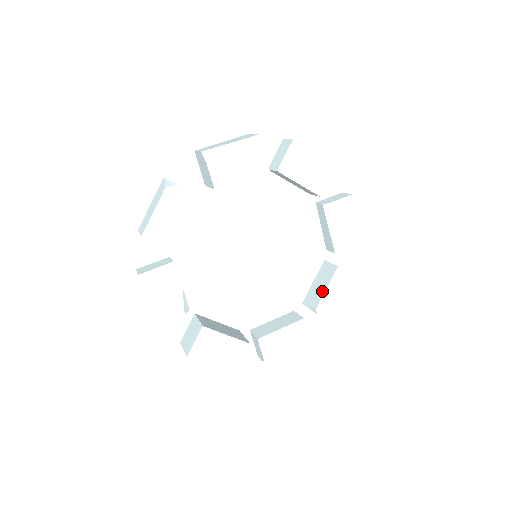
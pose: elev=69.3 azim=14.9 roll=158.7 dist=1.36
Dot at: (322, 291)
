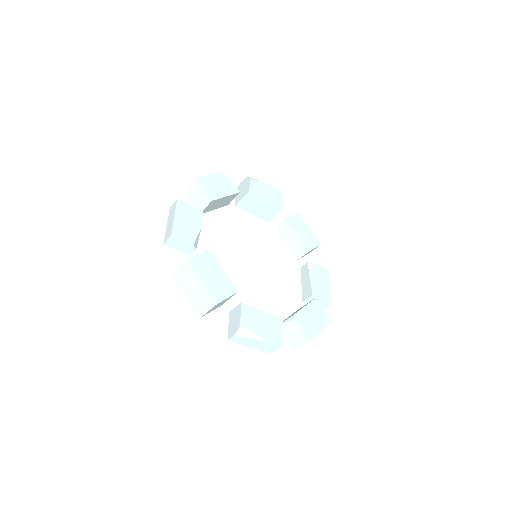
Dot at: (300, 309)
